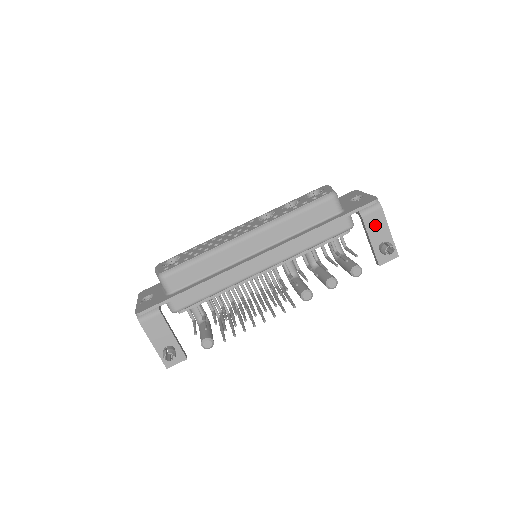
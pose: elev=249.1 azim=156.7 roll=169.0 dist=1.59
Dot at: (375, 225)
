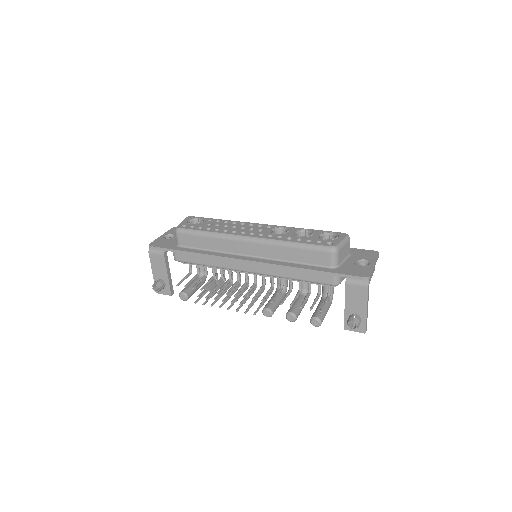
Dot at: (355, 297)
